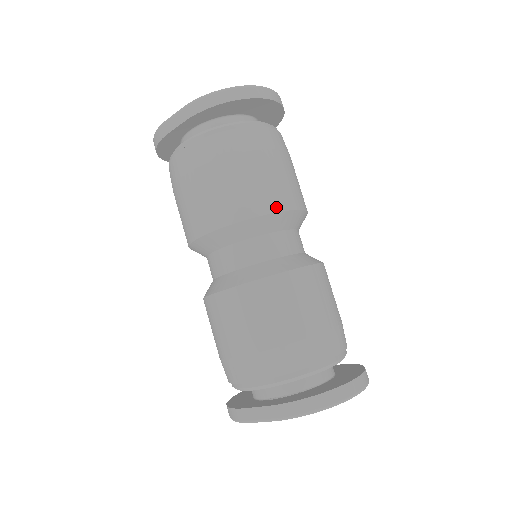
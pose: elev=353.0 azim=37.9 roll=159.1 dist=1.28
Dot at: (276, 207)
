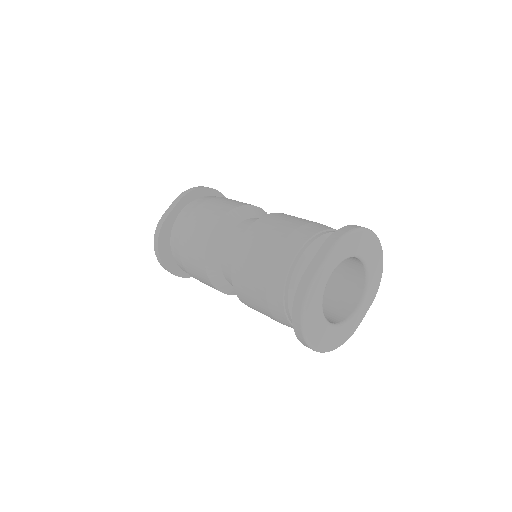
Dot at: (255, 206)
